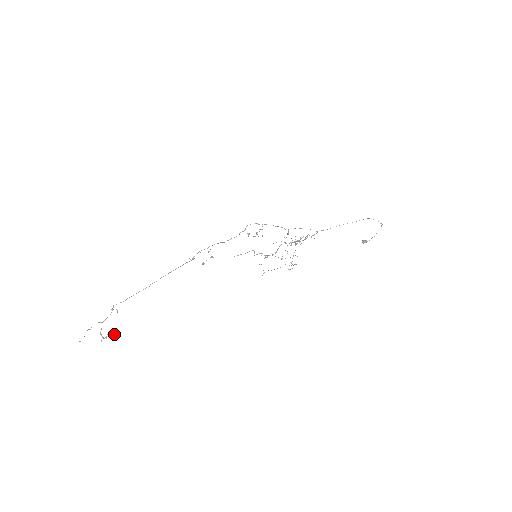
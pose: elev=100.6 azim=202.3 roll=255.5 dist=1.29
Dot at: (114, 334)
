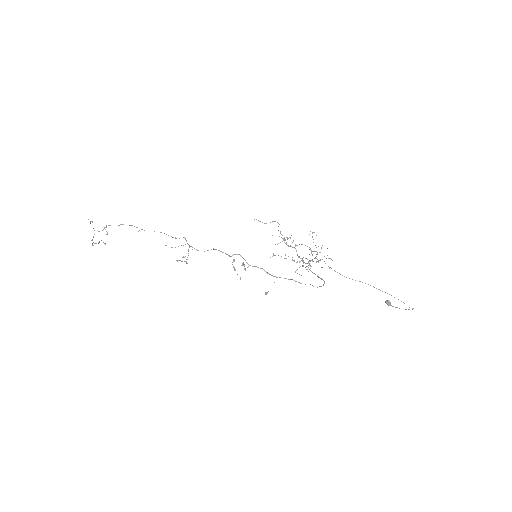
Dot at: (105, 244)
